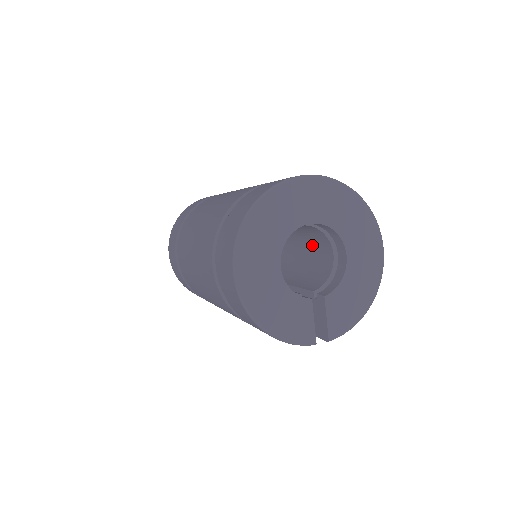
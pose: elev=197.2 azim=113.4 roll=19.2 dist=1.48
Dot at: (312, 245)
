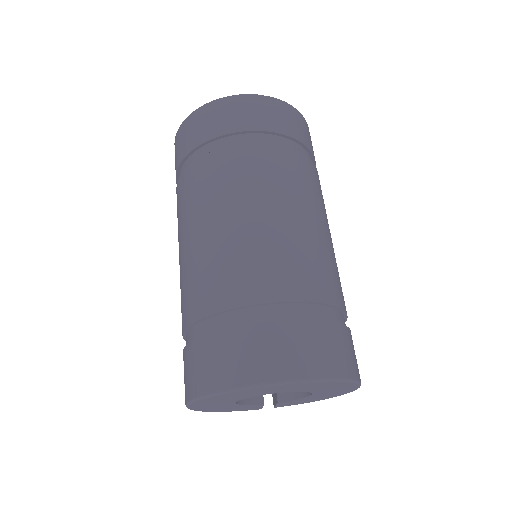
Dot at: occluded
